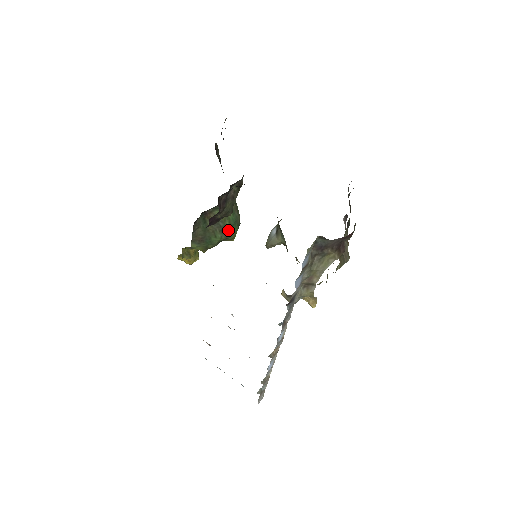
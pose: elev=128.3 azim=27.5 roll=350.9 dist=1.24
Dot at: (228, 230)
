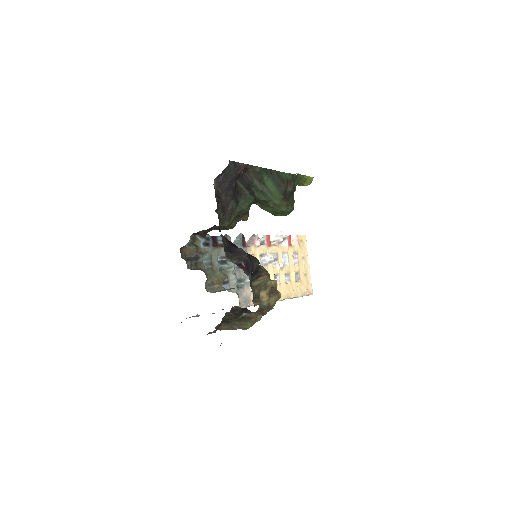
Dot at: occluded
